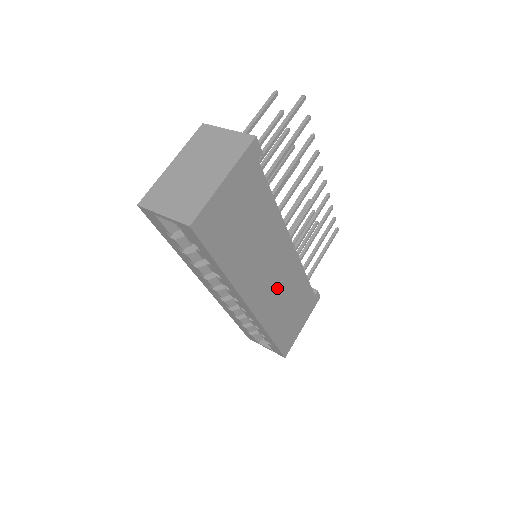
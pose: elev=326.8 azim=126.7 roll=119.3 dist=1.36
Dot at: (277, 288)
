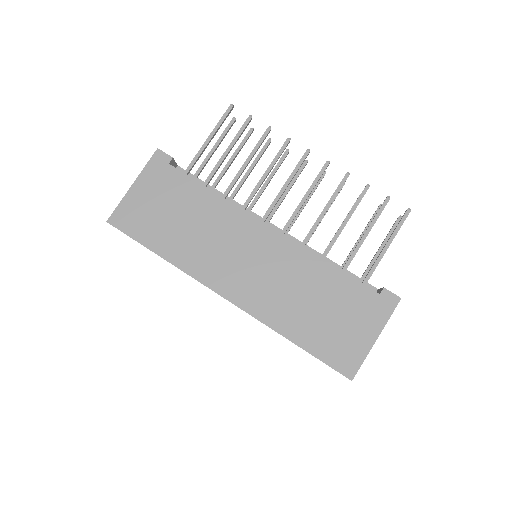
Dot at: (269, 278)
